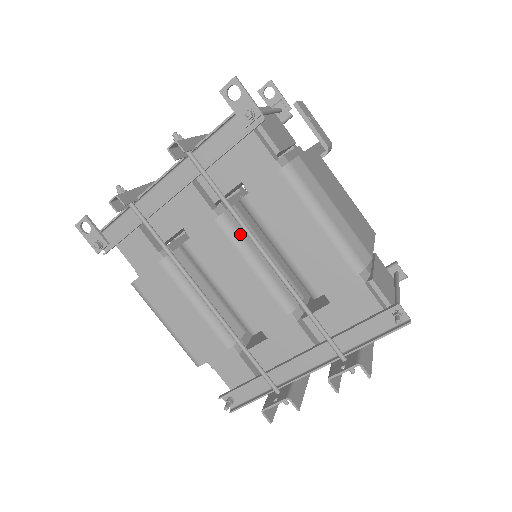
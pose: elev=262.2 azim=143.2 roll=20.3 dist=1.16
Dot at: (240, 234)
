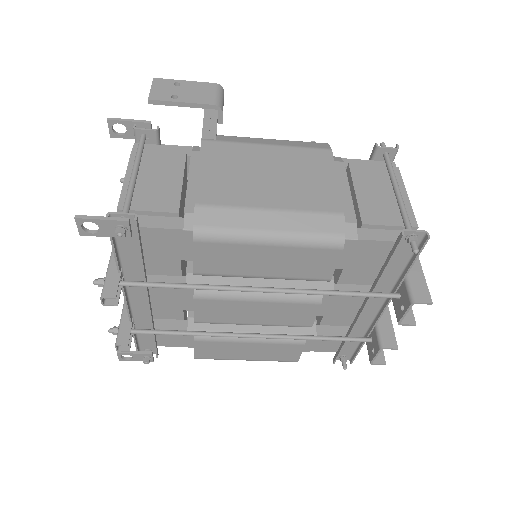
Dot at: occluded
